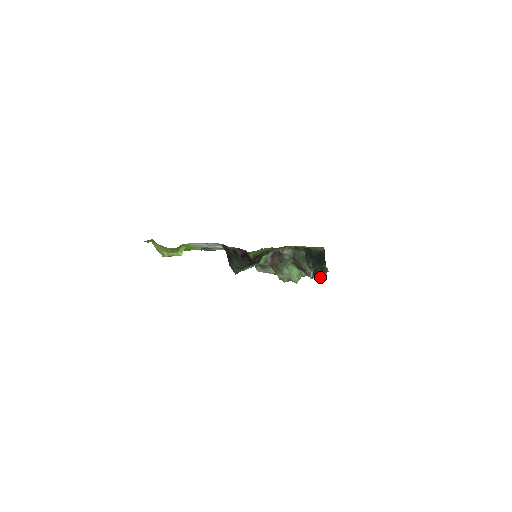
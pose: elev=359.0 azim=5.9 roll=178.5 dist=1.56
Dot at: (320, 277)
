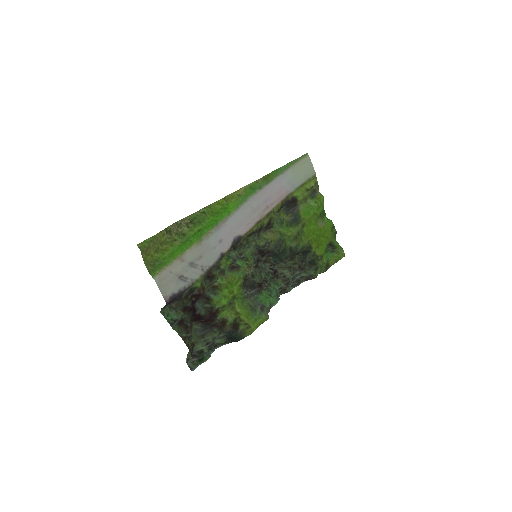
Dot at: occluded
